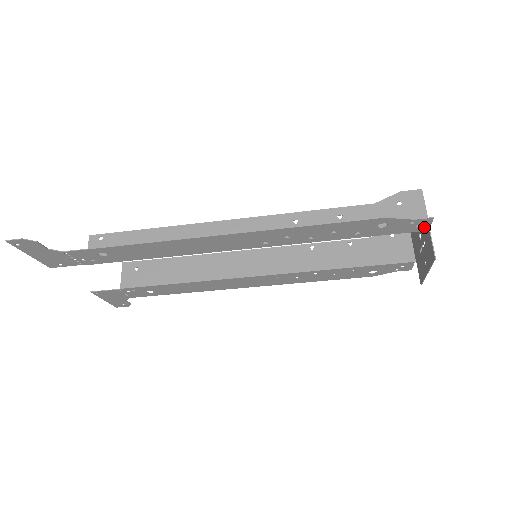
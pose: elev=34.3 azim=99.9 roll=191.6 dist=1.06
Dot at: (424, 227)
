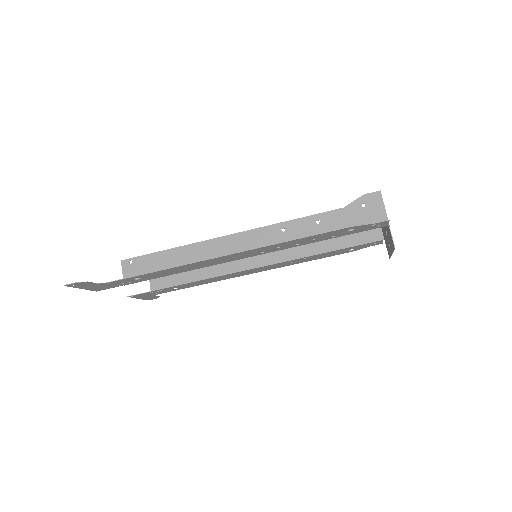
Dot at: (384, 225)
